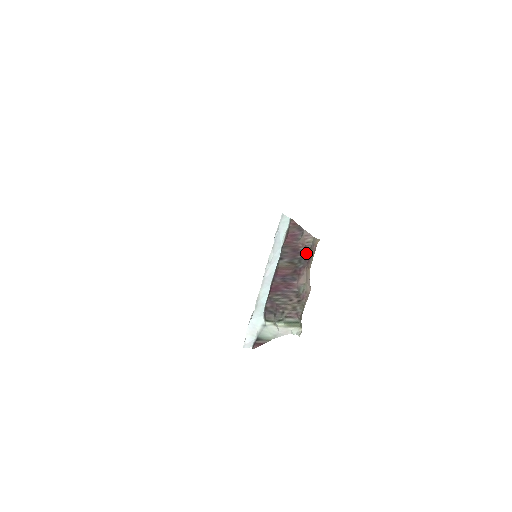
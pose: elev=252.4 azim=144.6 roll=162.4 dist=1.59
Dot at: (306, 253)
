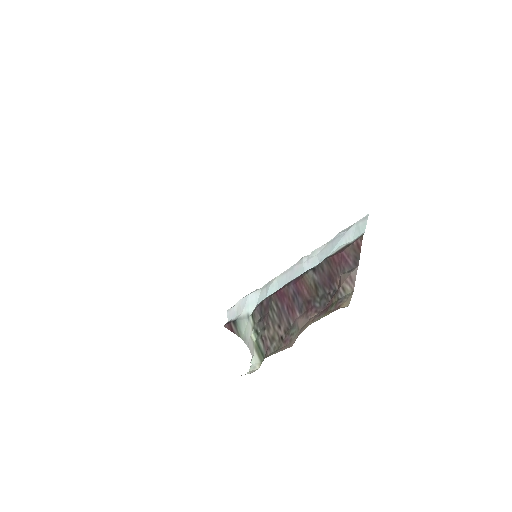
Dot at: (331, 298)
